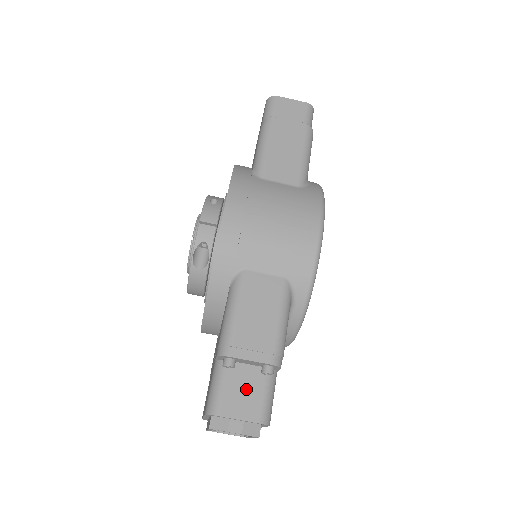
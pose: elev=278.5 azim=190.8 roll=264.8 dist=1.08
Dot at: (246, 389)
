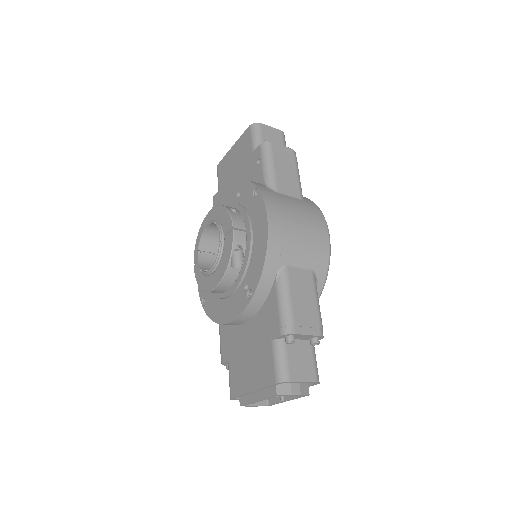
Dot at: (302, 358)
